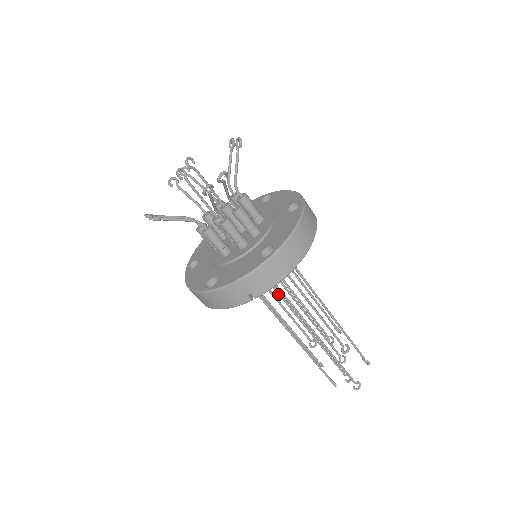
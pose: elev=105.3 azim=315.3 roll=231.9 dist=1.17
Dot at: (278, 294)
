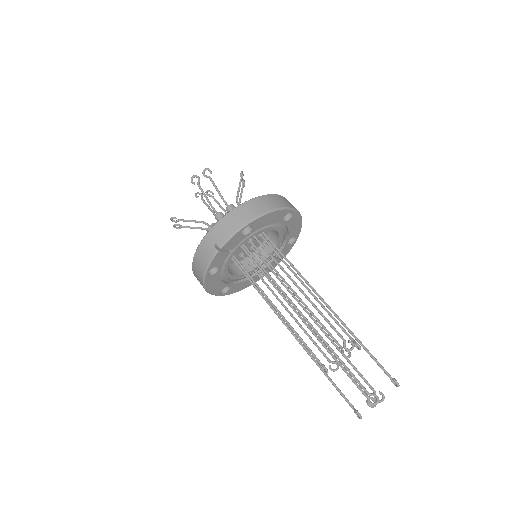
Dot at: (274, 287)
